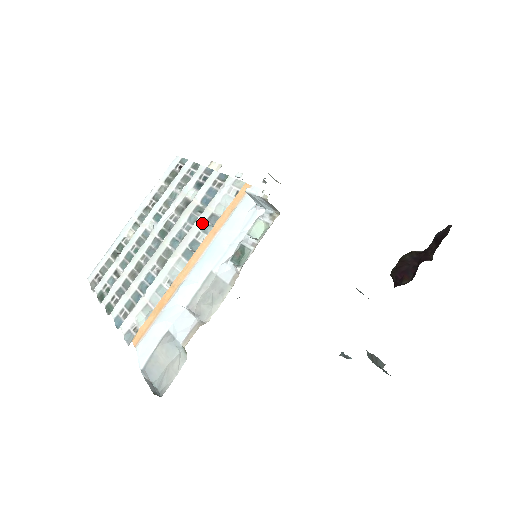
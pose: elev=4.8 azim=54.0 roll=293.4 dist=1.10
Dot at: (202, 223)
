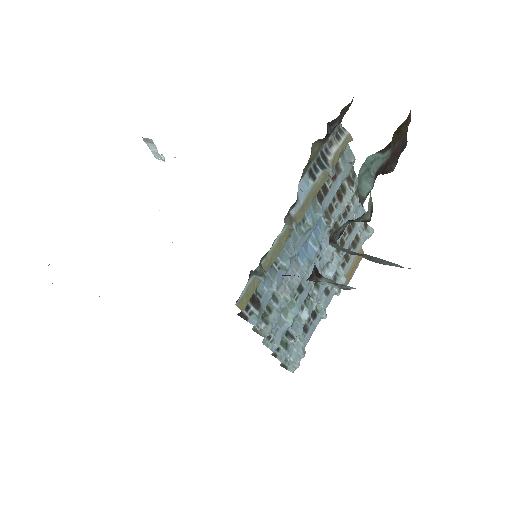
Dot at: occluded
